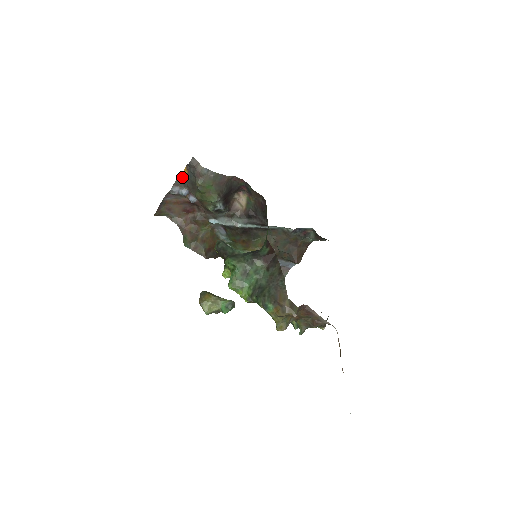
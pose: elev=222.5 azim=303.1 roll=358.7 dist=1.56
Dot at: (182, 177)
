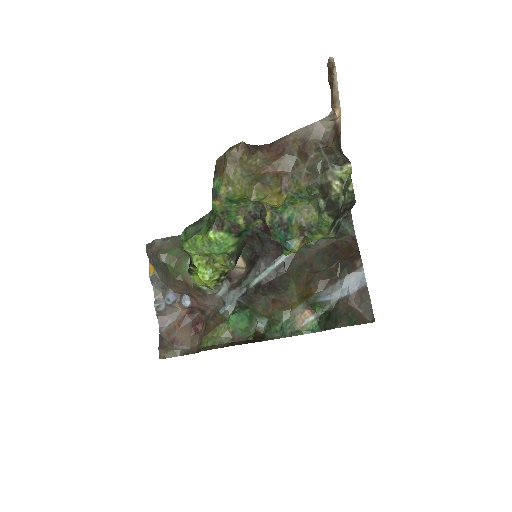
Dot at: (154, 278)
